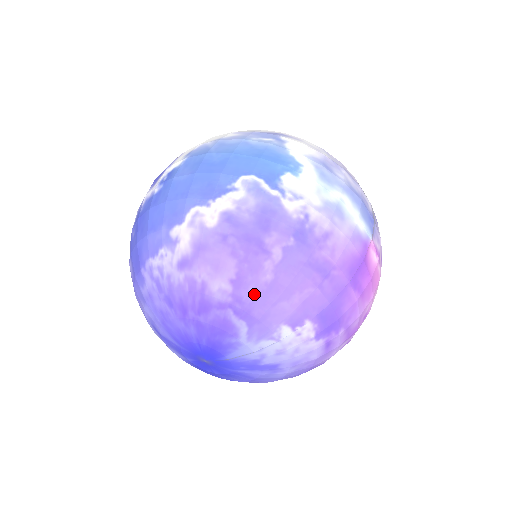
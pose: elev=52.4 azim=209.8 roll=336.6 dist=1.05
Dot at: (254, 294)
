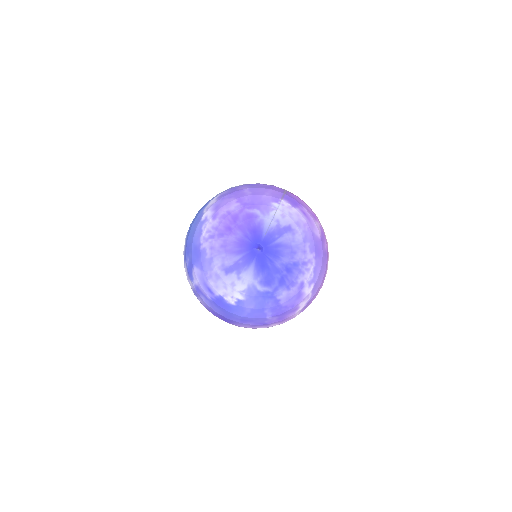
Dot at: (249, 199)
